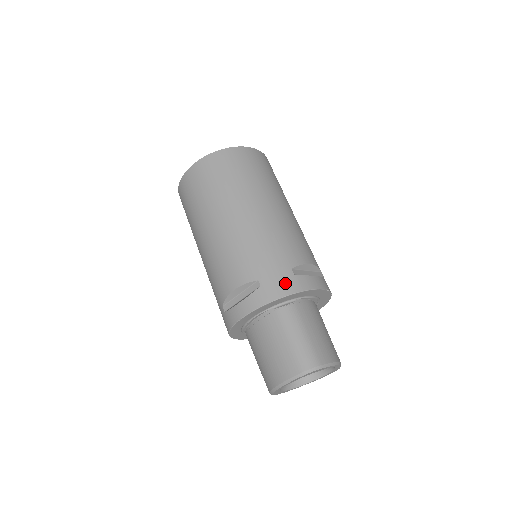
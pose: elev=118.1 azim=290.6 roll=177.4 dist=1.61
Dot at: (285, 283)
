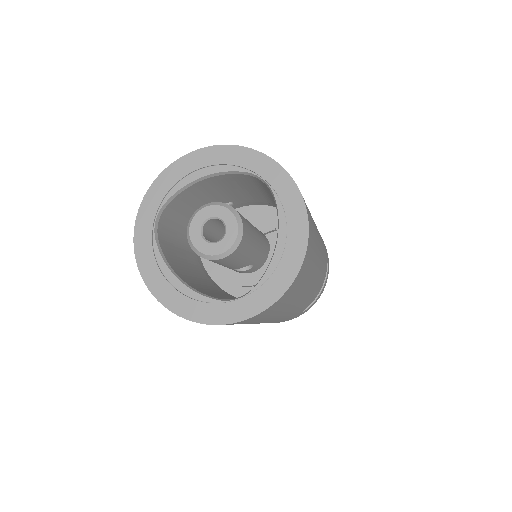
Dot at: occluded
